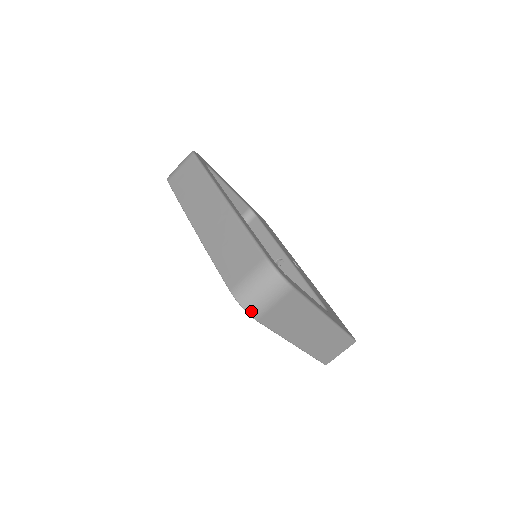
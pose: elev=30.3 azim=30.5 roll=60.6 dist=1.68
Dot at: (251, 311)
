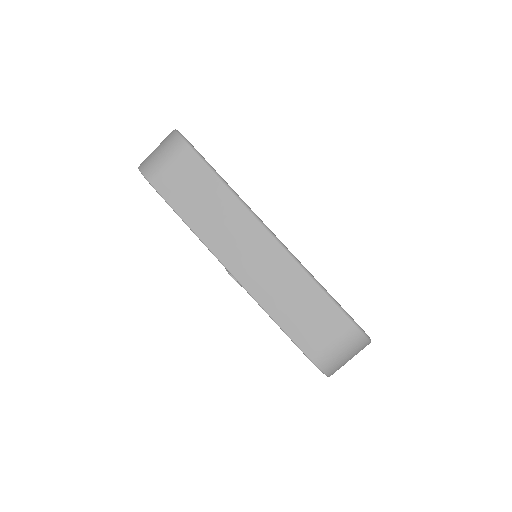
Dot at: (331, 374)
